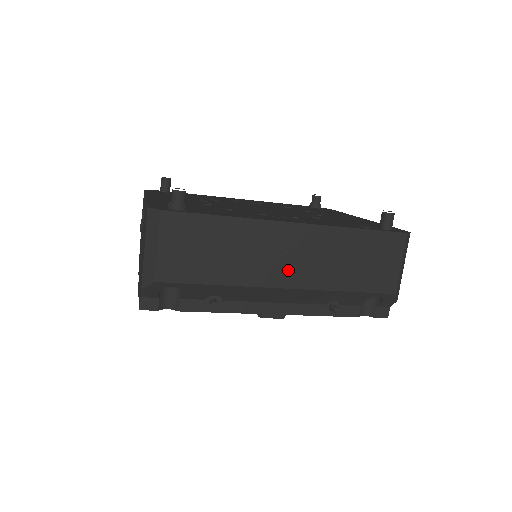
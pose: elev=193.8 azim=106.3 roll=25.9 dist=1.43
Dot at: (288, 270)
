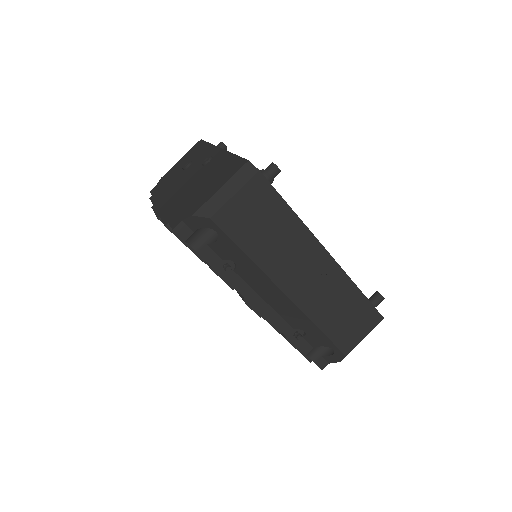
Dot at: (299, 284)
